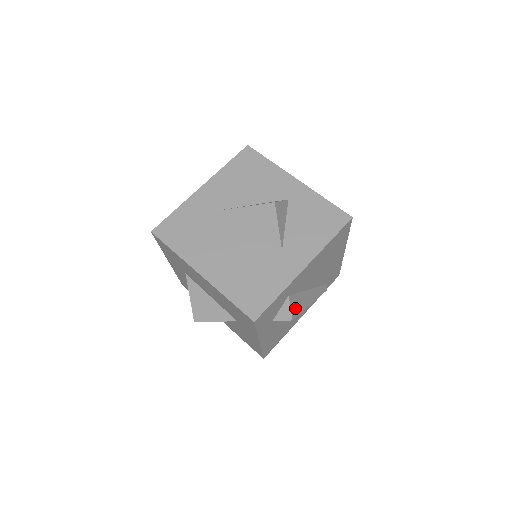
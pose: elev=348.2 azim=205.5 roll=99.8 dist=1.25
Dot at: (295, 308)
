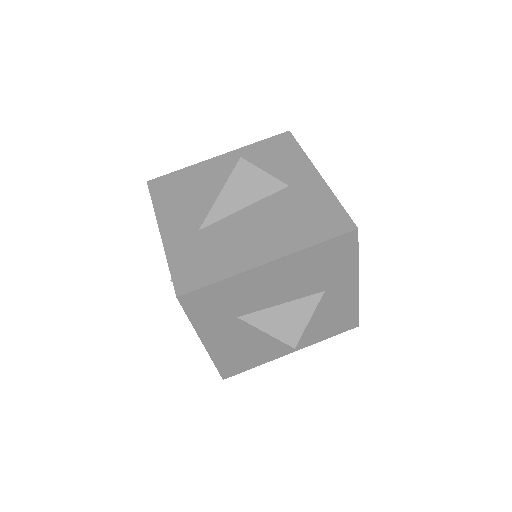
Dot at: occluded
